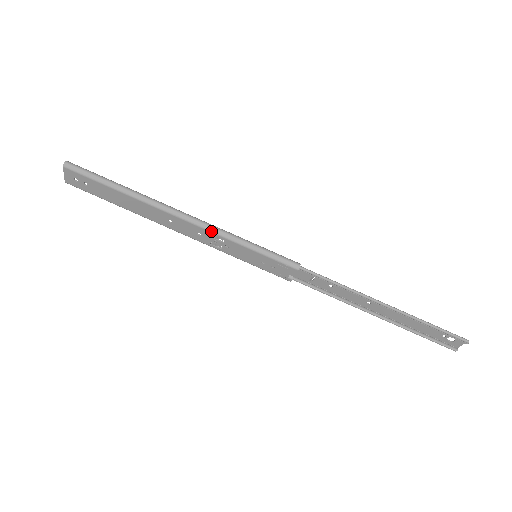
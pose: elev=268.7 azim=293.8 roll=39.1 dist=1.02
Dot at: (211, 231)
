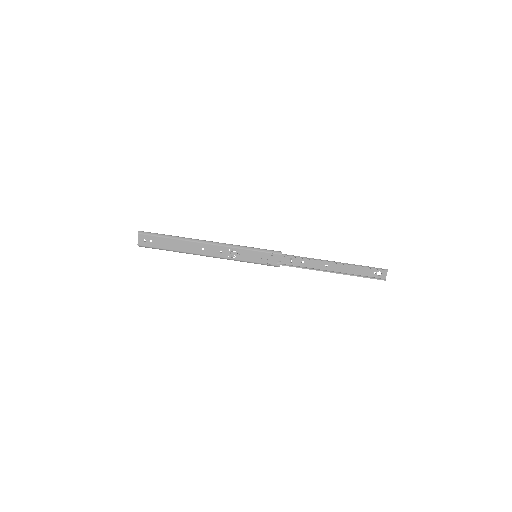
Dot at: (228, 246)
